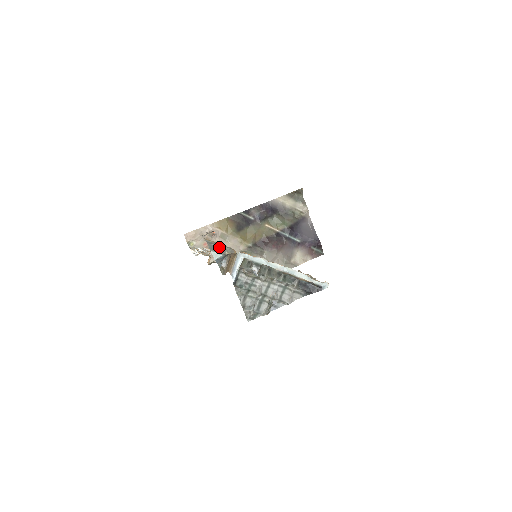
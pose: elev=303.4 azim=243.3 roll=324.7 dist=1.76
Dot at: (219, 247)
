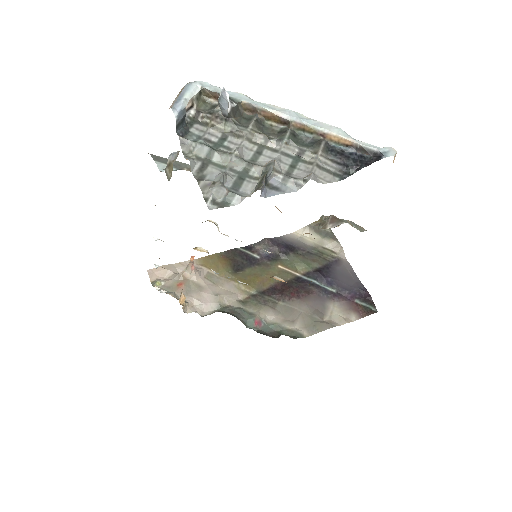
Dot at: occluded
